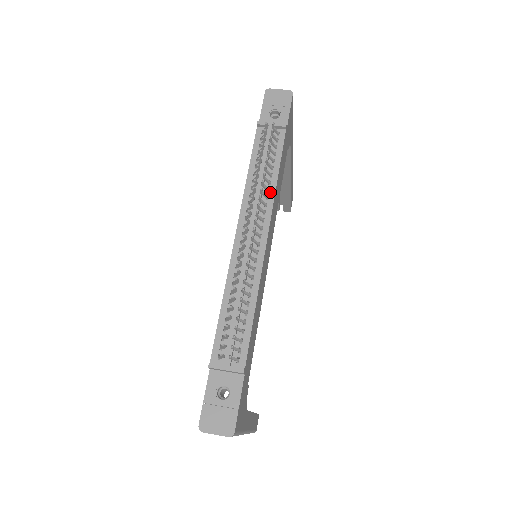
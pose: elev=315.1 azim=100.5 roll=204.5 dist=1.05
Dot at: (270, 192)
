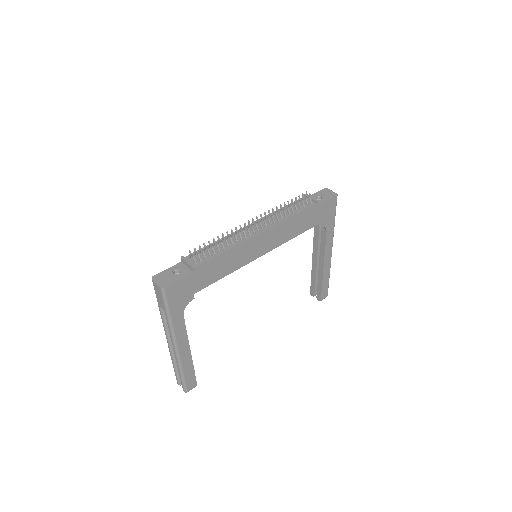
Dot at: (282, 219)
